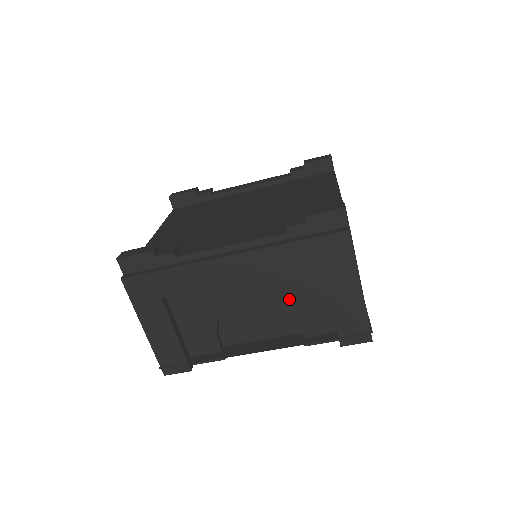
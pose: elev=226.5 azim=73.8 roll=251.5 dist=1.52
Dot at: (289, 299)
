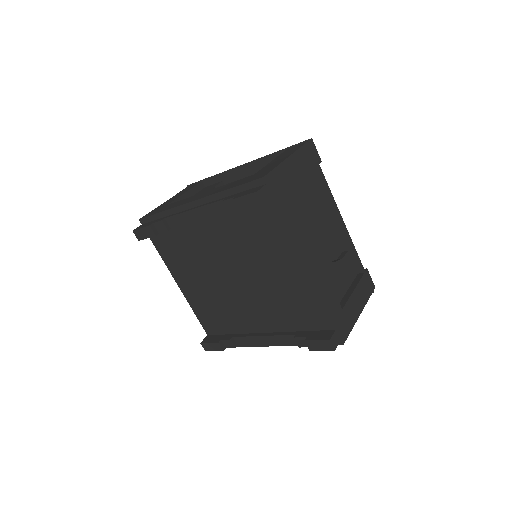
Dot at: occluded
